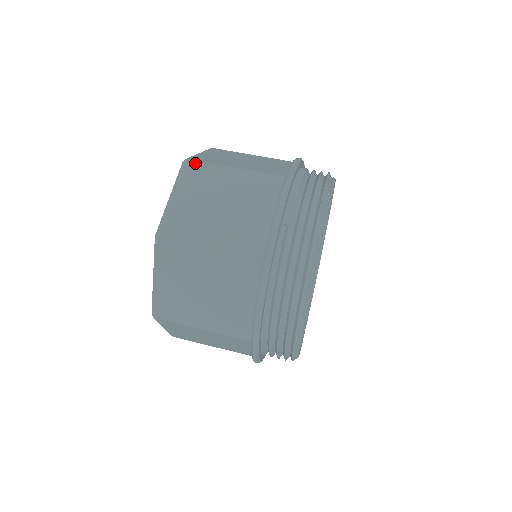
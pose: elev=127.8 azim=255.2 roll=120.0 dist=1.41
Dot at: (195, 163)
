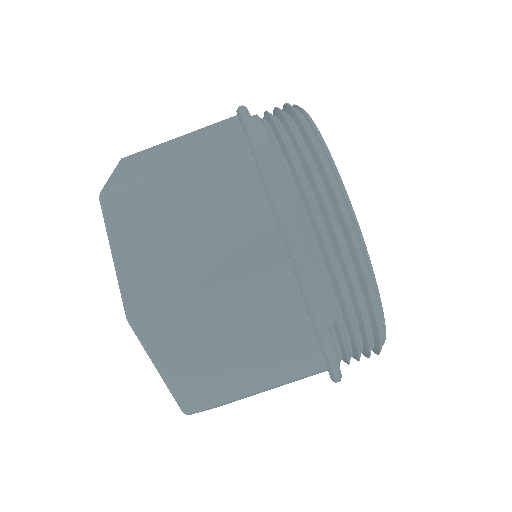
Dot at: (148, 317)
